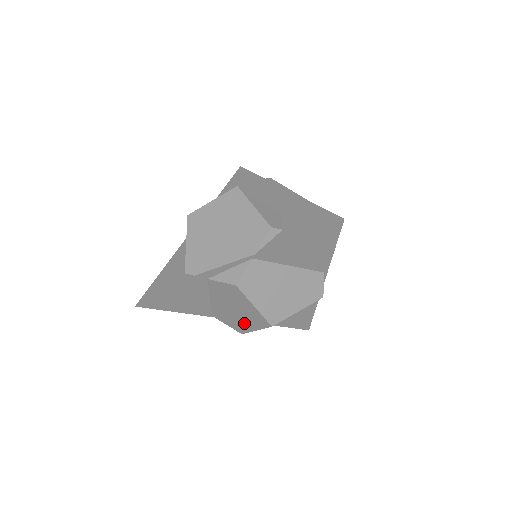
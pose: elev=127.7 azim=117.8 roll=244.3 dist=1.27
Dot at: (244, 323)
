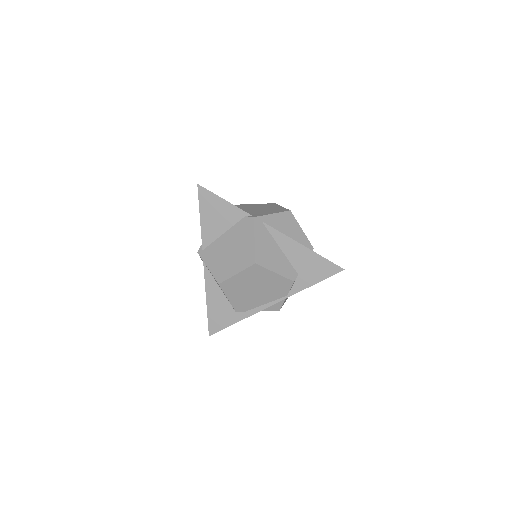
Dot at: occluded
